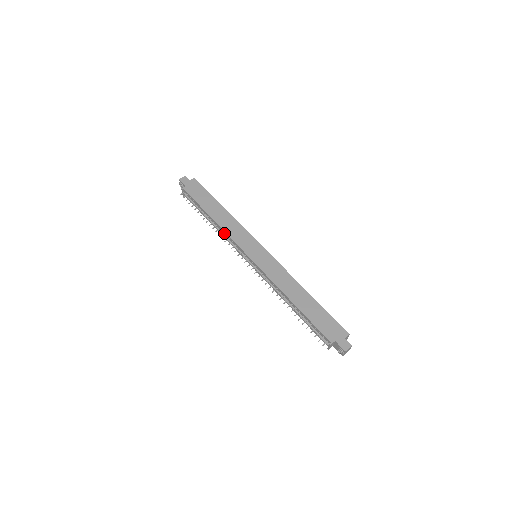
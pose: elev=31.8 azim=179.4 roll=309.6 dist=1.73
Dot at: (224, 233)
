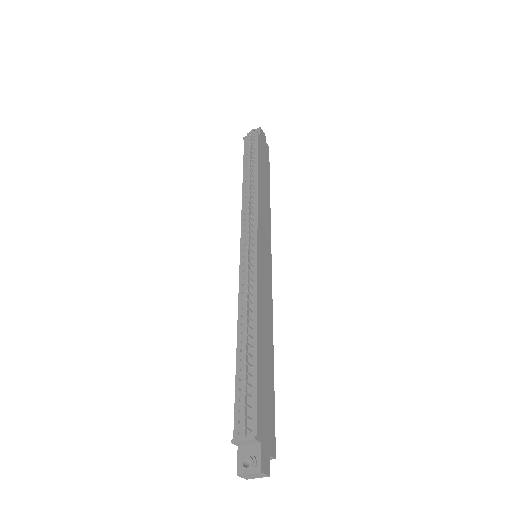
Dot at: (253, 200)
